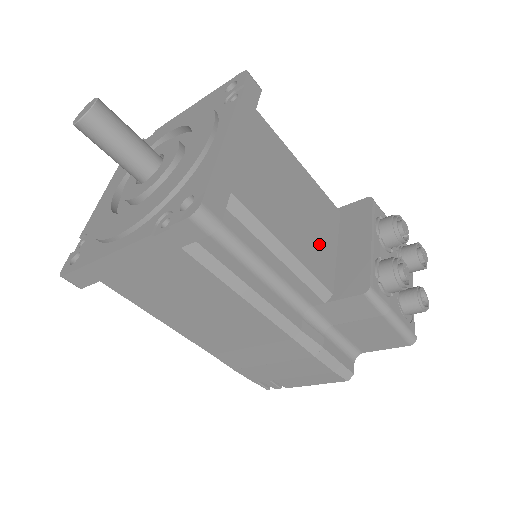
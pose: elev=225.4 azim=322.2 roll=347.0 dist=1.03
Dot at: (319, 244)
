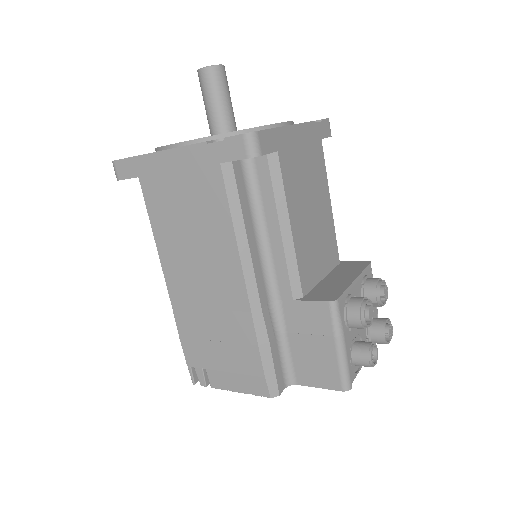
Dot at: (313, 257)
